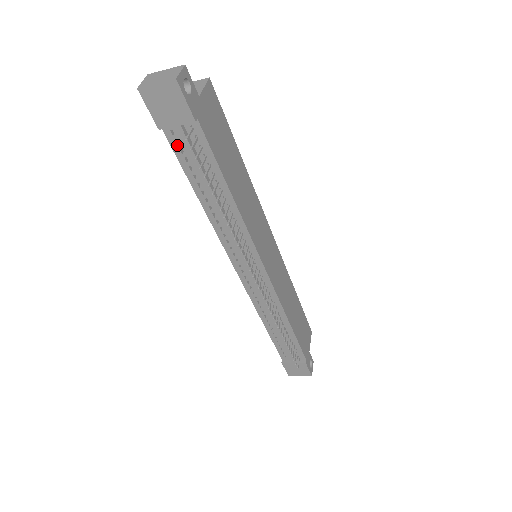
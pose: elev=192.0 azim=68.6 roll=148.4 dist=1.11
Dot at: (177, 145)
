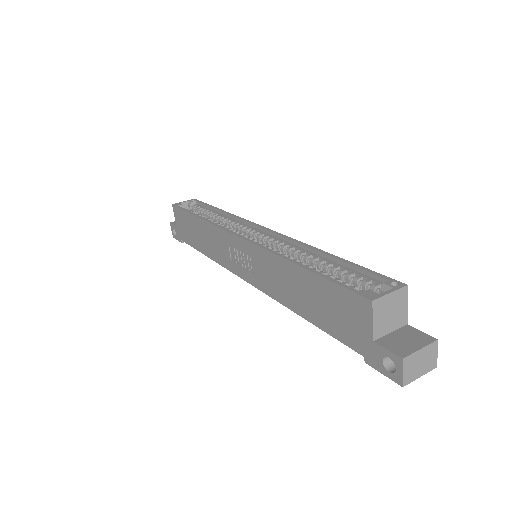
Dot at: occluded
